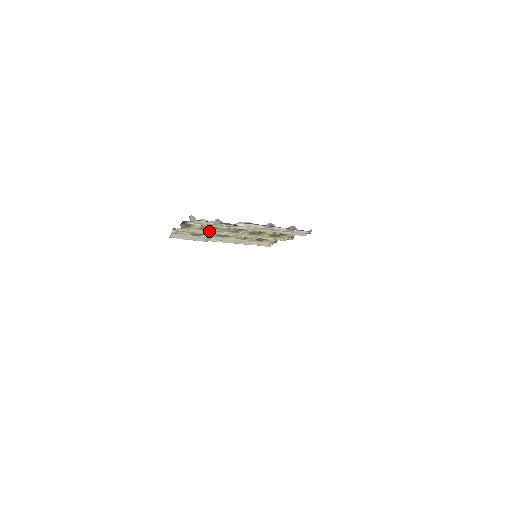
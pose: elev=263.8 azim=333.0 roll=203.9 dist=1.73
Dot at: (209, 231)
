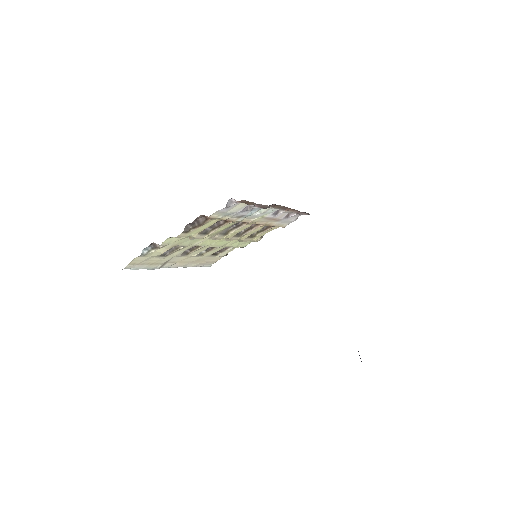
Dot at: (204, 236)
